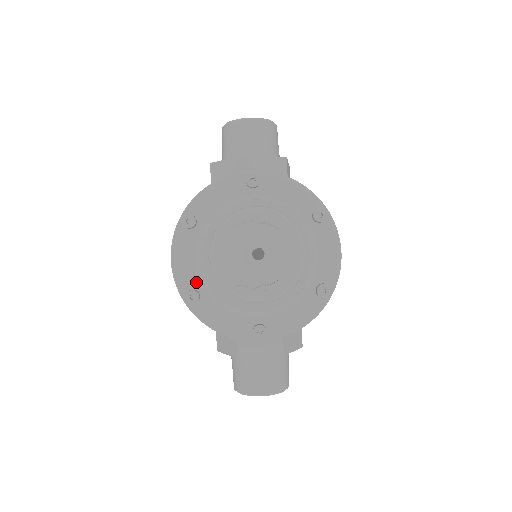
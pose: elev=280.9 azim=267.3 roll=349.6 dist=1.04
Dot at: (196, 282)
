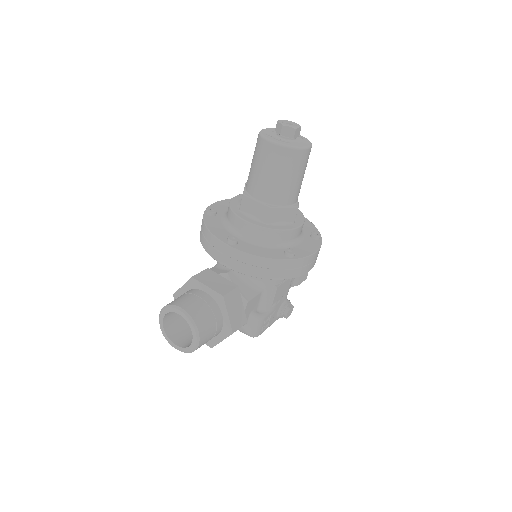
Dot at: (220, 212)
